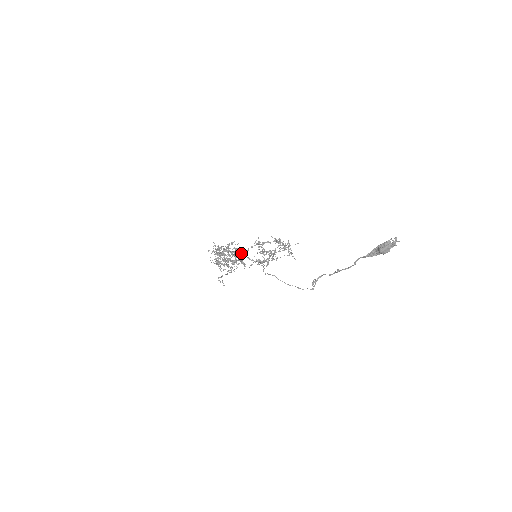
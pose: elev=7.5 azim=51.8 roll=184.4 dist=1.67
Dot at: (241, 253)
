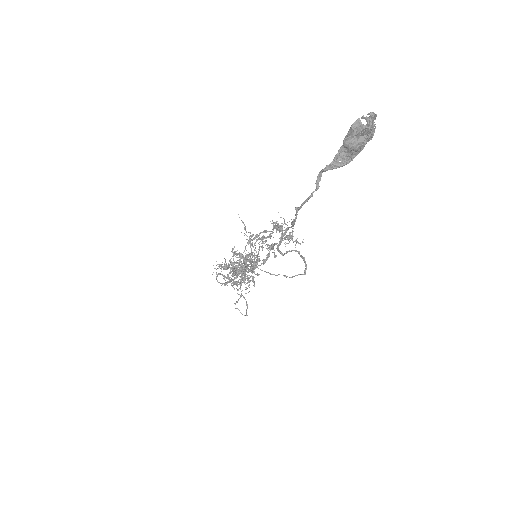
Dot at: (234, 253)
